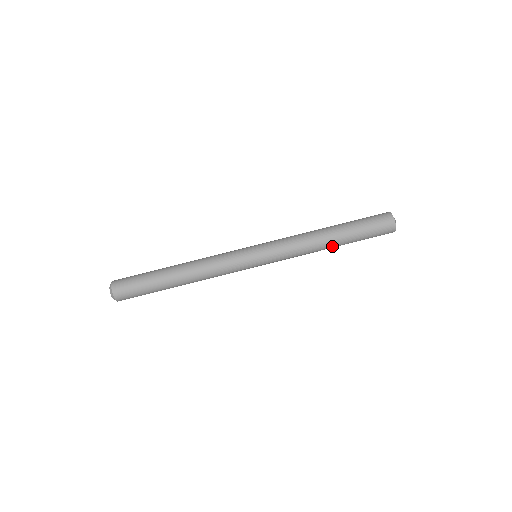
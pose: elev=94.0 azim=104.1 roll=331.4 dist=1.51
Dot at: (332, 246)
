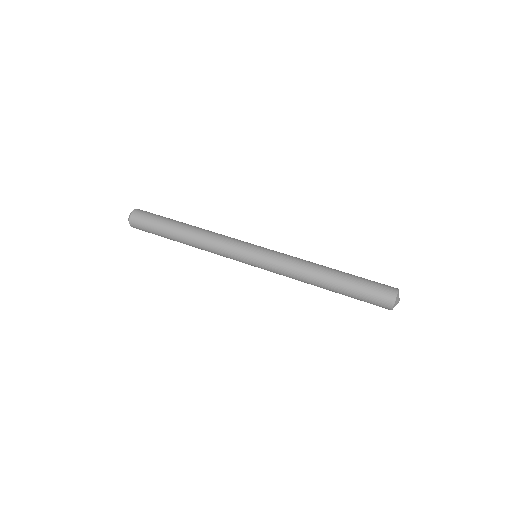
Dot at: (325, 285)
